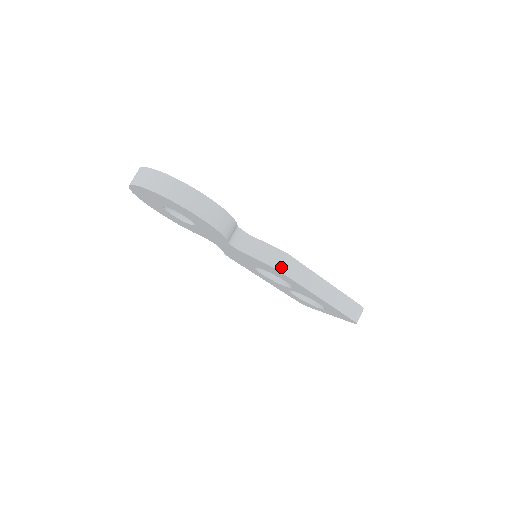
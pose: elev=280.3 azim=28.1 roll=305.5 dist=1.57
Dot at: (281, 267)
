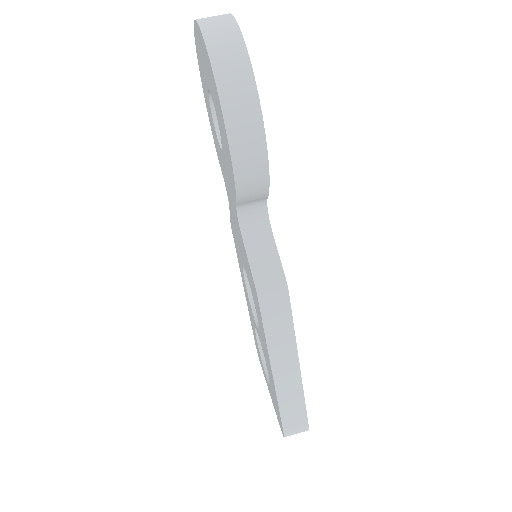
Dot at: (265, 297)
